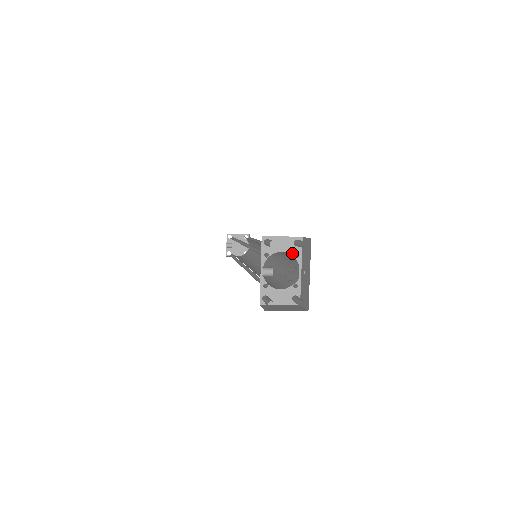
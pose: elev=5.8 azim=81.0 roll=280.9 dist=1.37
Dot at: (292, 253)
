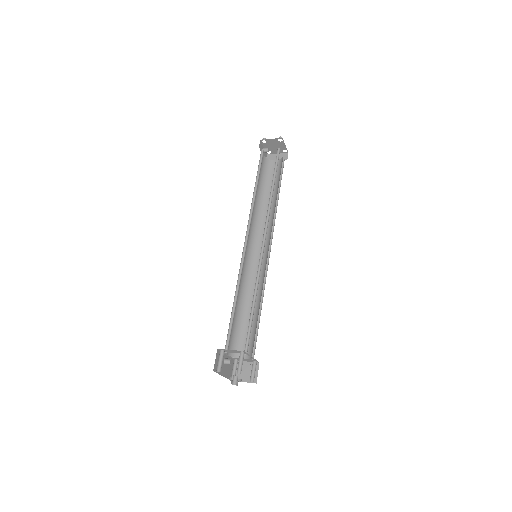
Dot at: occluded
